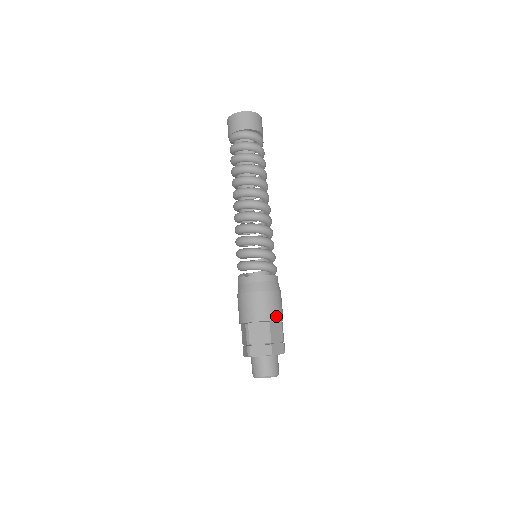
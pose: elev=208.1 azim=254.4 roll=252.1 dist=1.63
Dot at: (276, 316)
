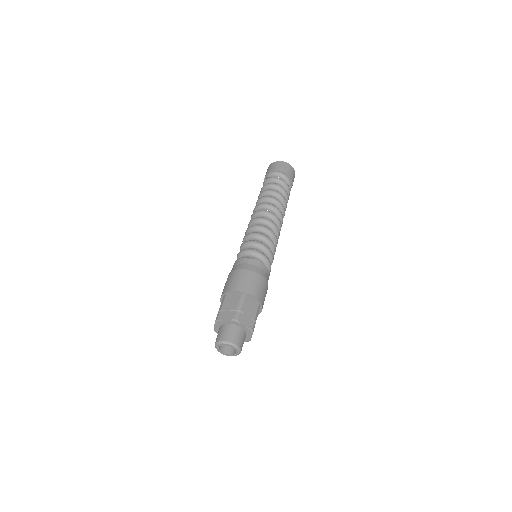
Dot at: occluded
